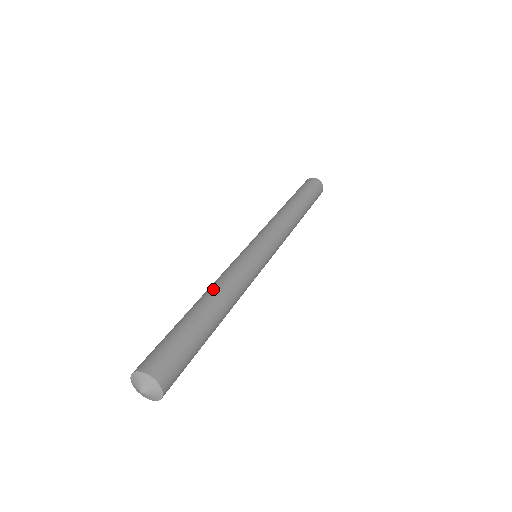
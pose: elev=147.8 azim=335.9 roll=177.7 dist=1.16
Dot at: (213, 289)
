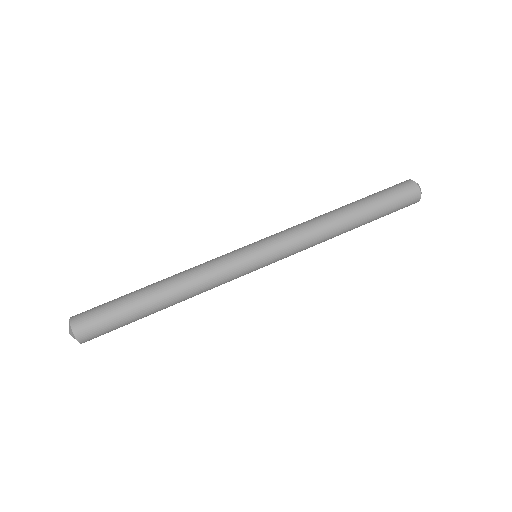
Dot at: (179, 286)
